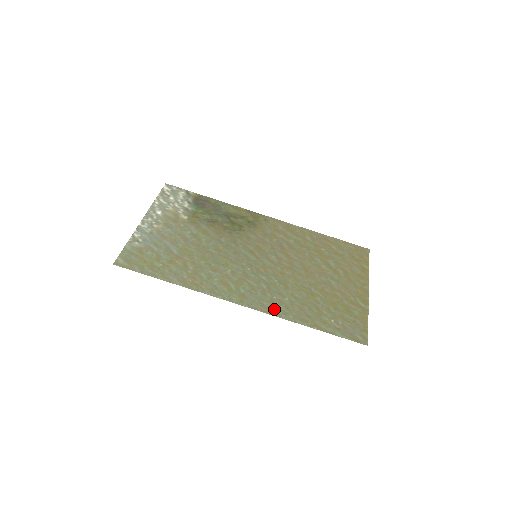
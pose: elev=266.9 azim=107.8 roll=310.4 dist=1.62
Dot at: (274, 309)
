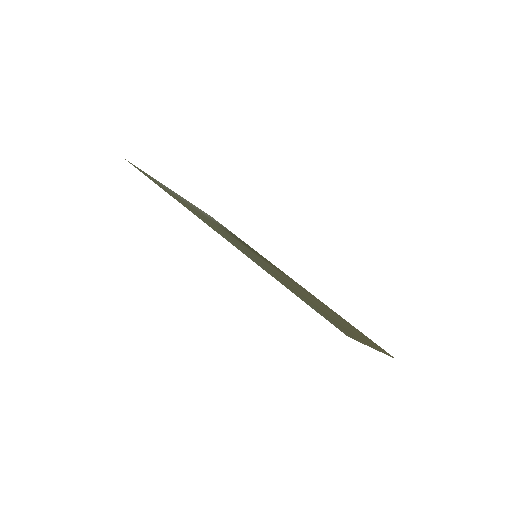
Dot at: (244, 253)
